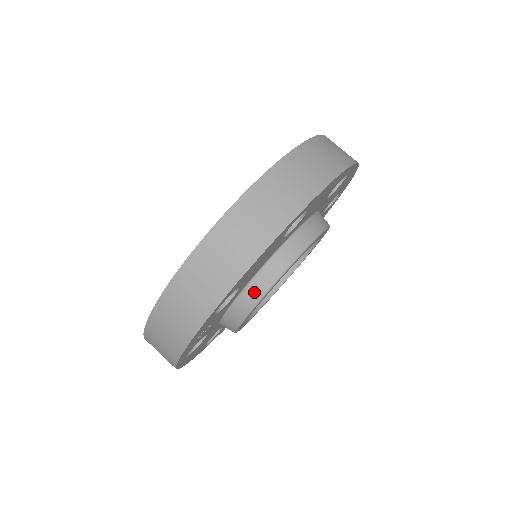
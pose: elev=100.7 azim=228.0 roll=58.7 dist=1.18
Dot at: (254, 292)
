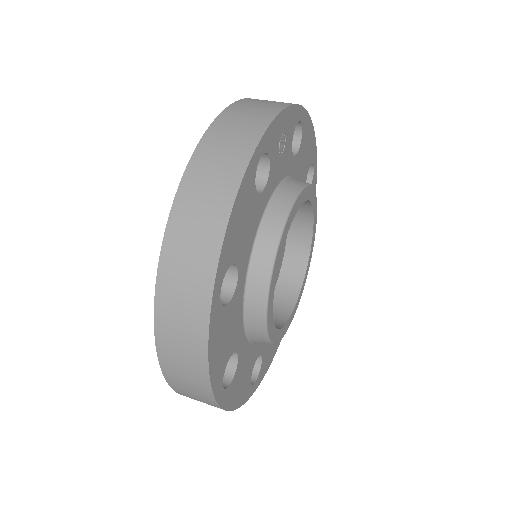
Dot at: occluded
